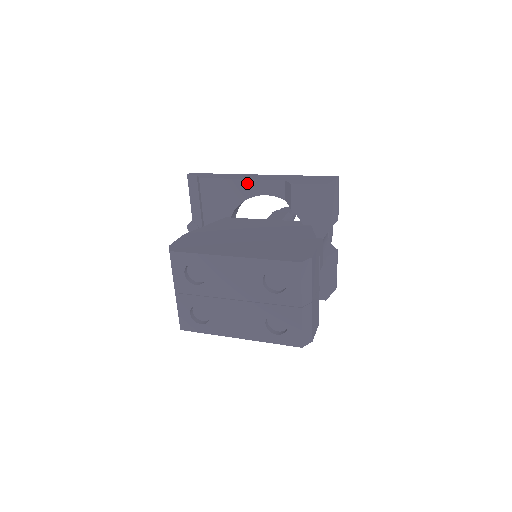
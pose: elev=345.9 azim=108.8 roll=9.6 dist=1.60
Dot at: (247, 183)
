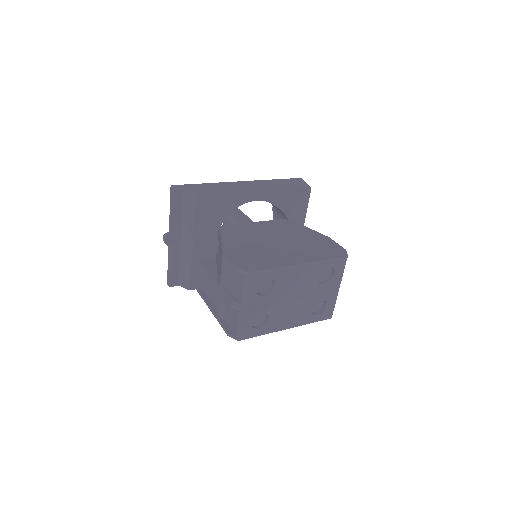
Dot at: (242, 192)
